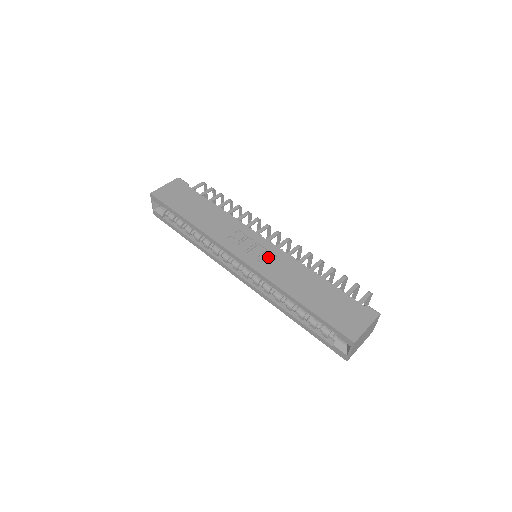
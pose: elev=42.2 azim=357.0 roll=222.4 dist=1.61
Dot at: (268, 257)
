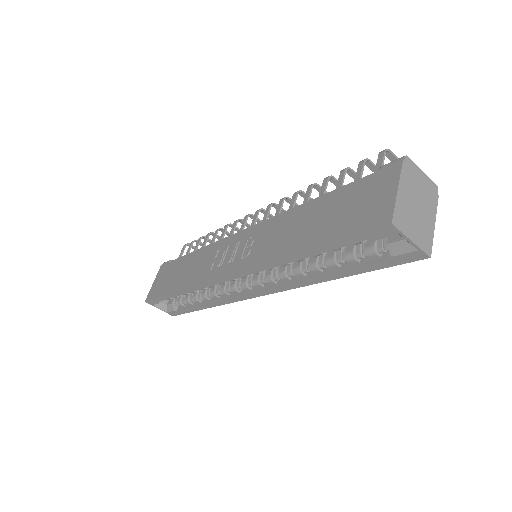
Dot at: (252, 244)
